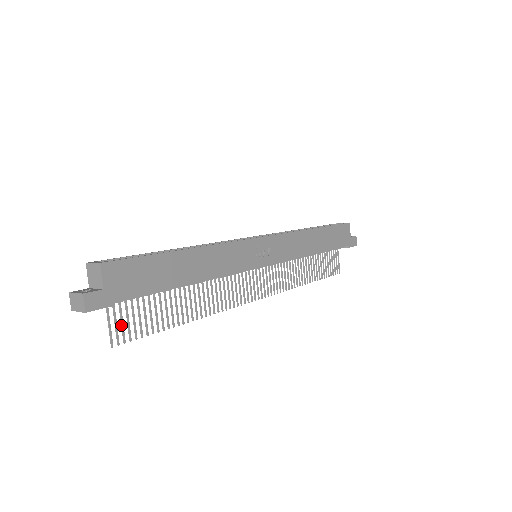
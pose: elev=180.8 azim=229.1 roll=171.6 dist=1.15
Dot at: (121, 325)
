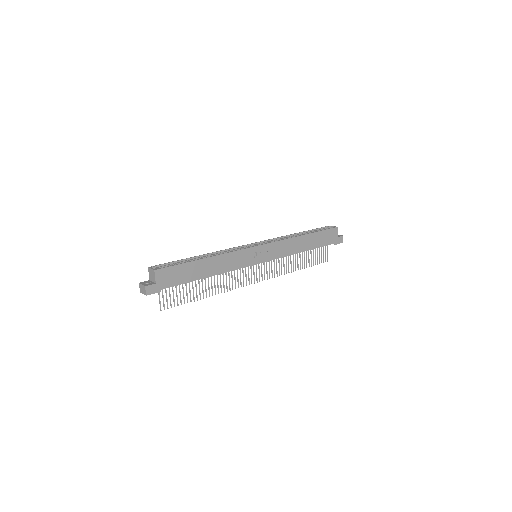
Dot at: (166, 300)
